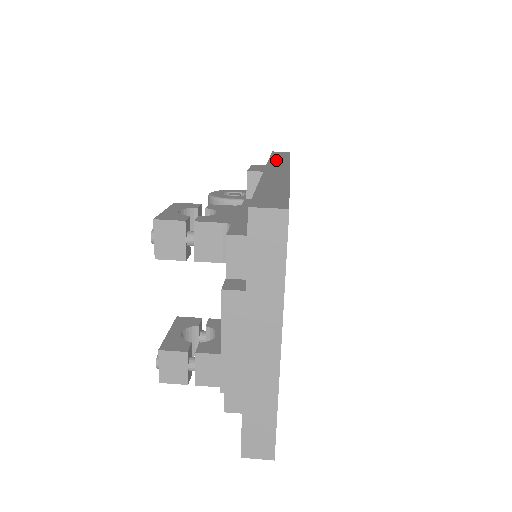
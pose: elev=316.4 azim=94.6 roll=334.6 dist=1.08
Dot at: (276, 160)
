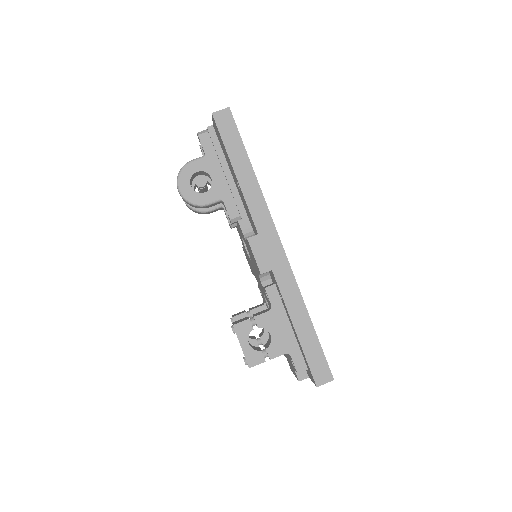
Dot at: (250, 194)
